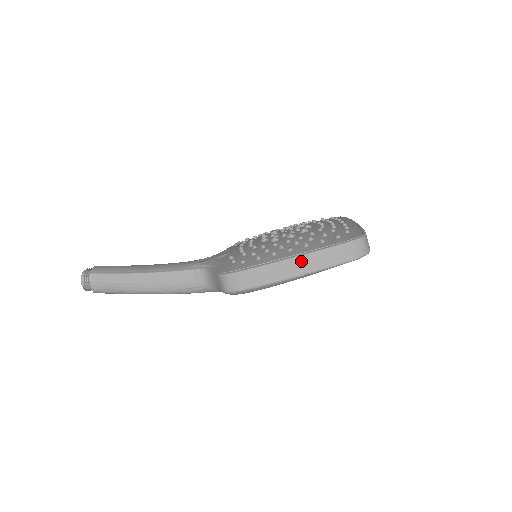
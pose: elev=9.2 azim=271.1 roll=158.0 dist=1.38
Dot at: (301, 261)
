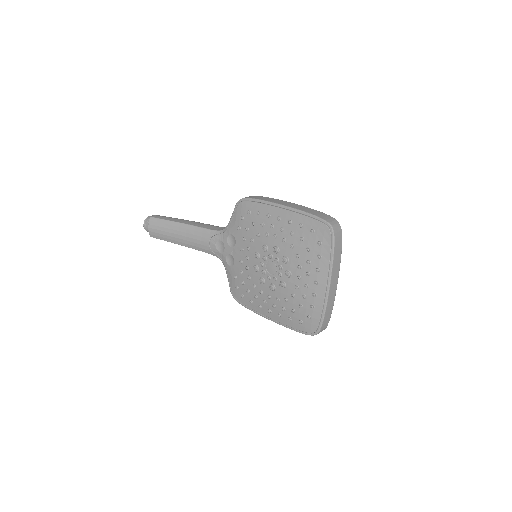
Dot at: occluded
